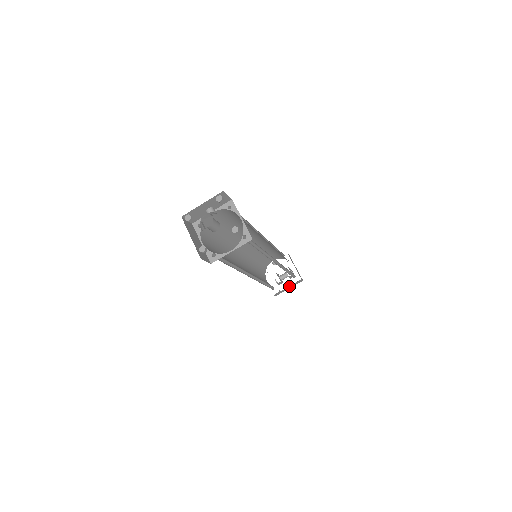
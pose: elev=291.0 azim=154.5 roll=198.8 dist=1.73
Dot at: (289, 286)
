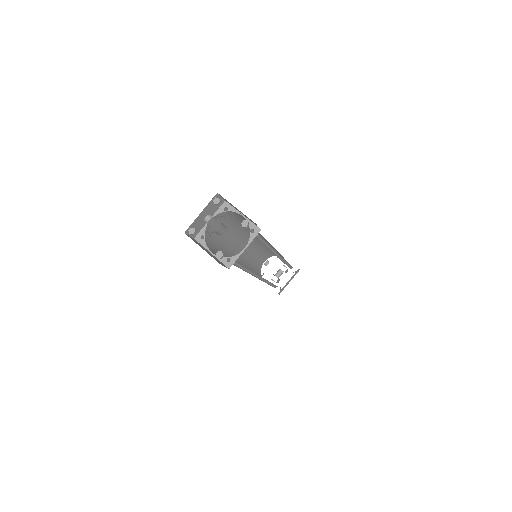
Dot at: occluded
